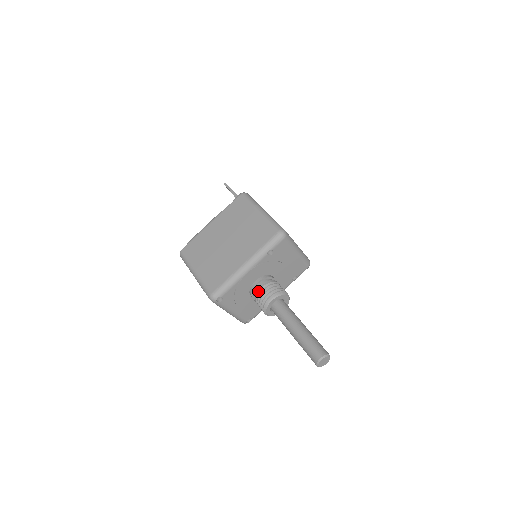
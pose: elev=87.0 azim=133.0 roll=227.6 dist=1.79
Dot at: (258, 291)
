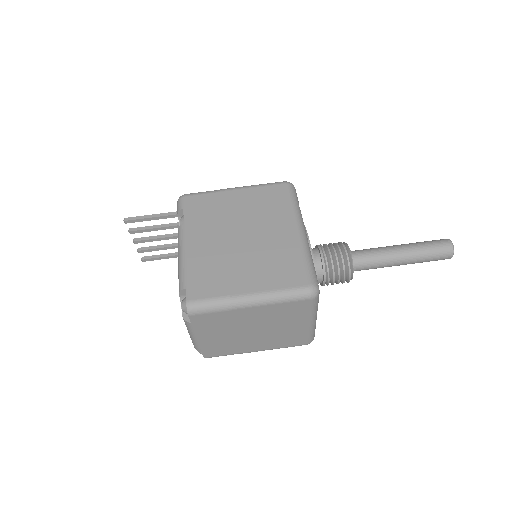
Dot at: (326, 258)
